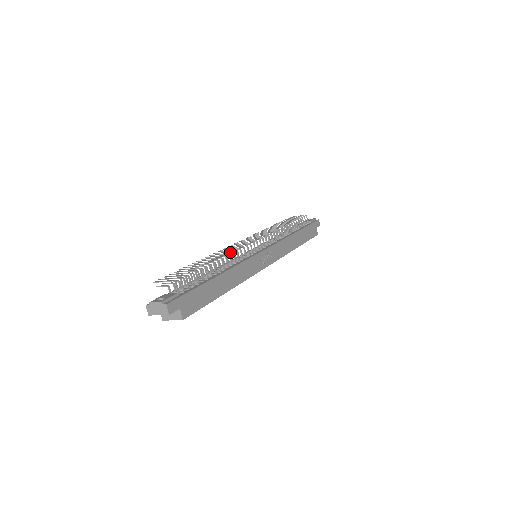
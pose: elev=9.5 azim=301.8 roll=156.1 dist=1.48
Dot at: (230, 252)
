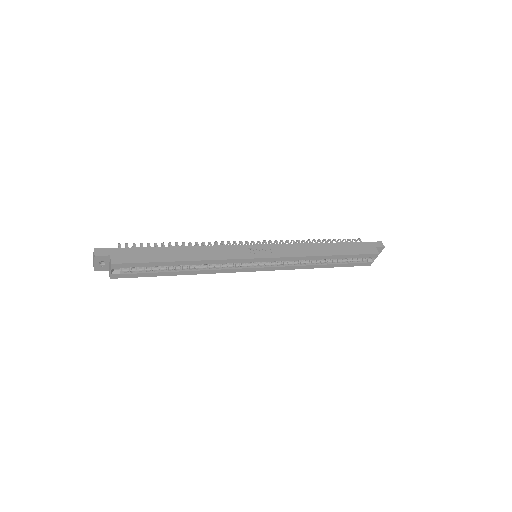
Dot at: occluded
